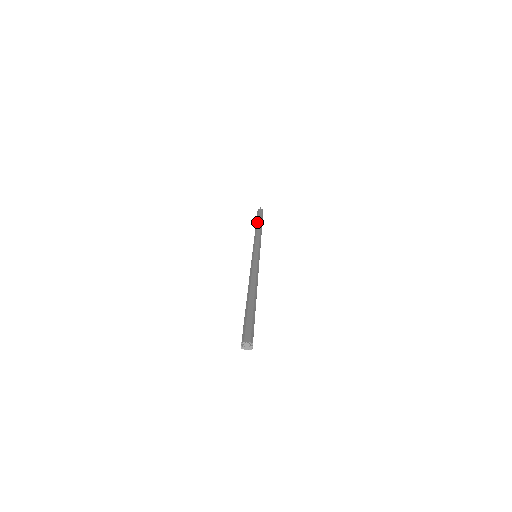
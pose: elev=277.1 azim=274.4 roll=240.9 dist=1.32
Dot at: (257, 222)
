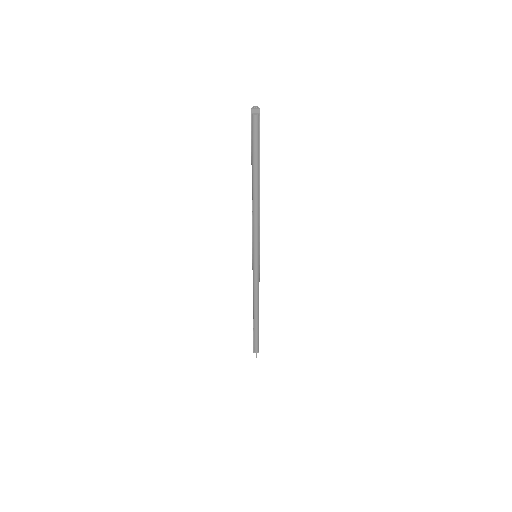
Dot at: occluded
